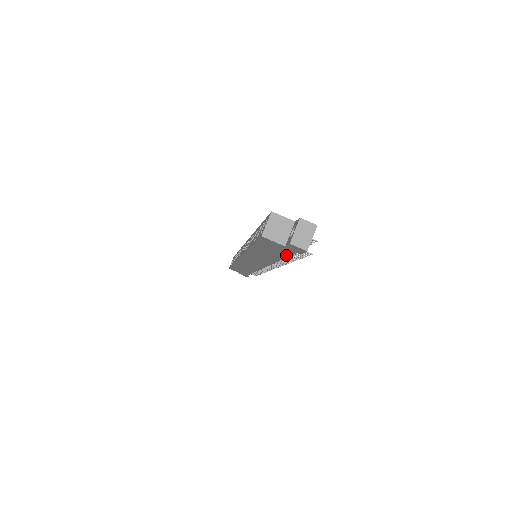
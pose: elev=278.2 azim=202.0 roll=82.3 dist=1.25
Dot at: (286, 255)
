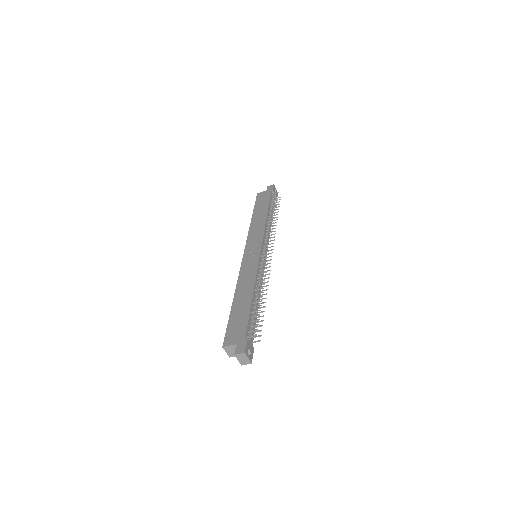
Dot at: occluded
